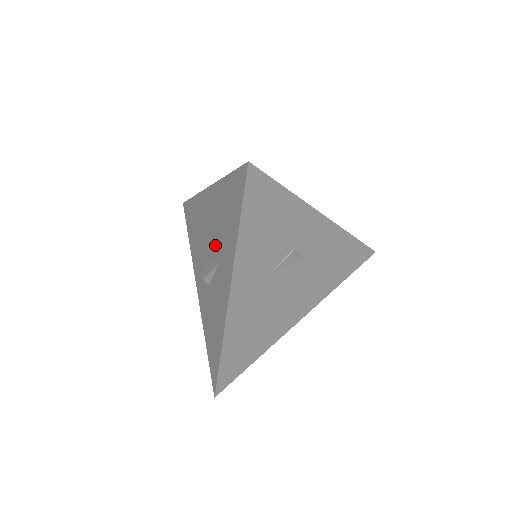
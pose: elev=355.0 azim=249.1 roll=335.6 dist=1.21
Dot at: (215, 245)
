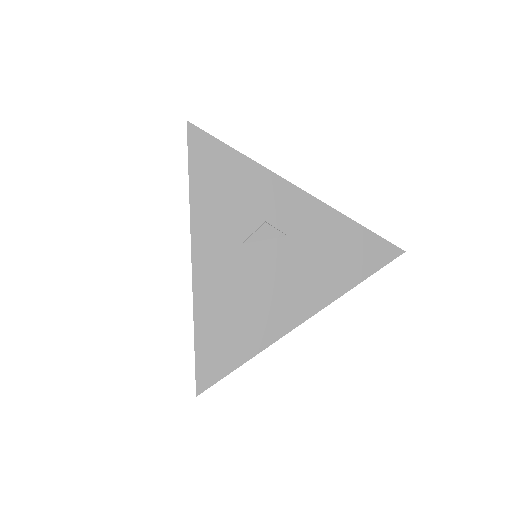
Dot at: occluded
